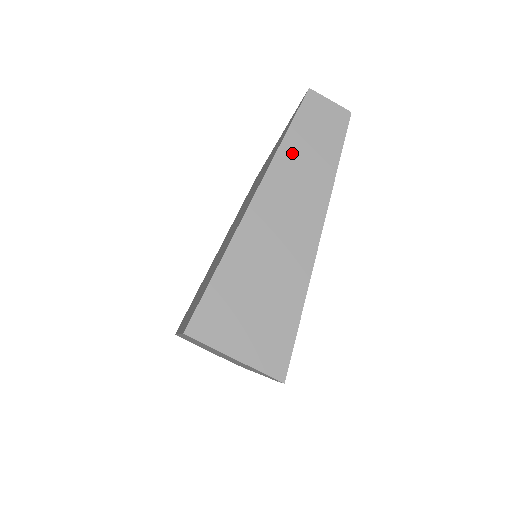
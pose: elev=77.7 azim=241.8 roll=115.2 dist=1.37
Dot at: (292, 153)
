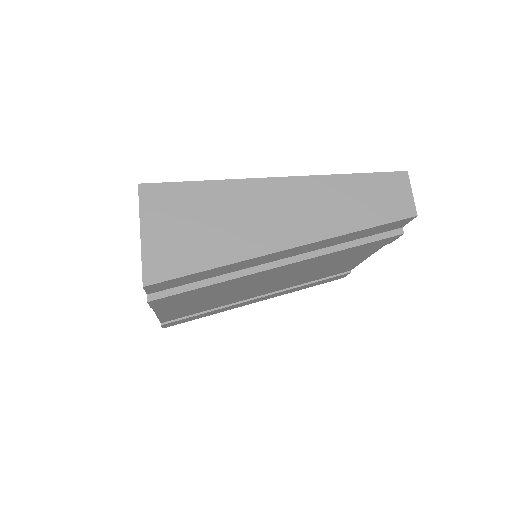
Dot at: (343, 187)
